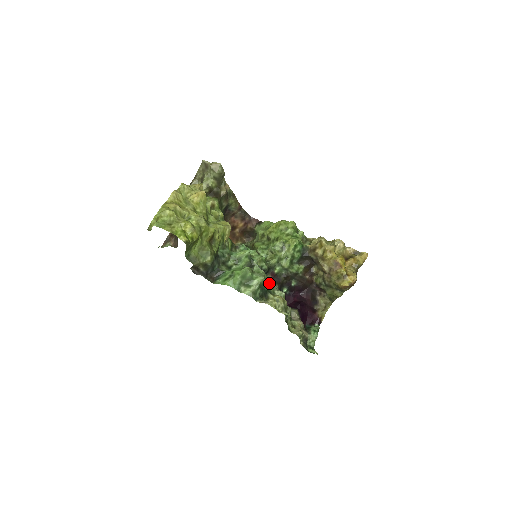
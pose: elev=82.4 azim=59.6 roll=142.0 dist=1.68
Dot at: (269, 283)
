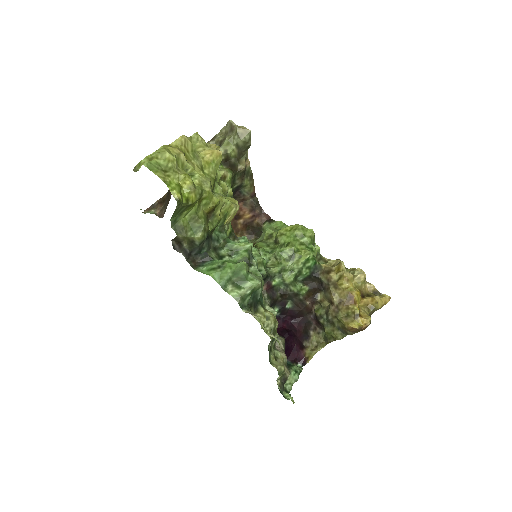
Dot at: occluded
